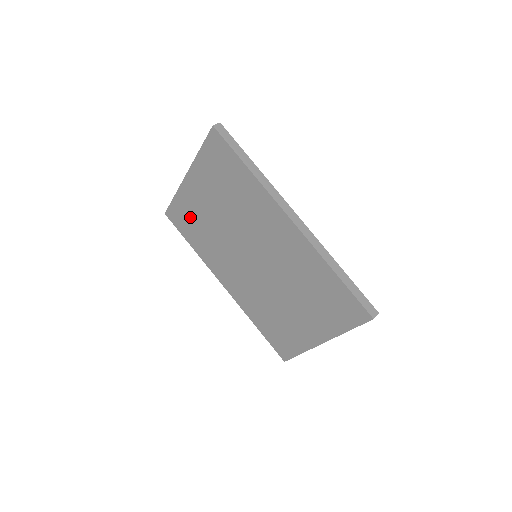
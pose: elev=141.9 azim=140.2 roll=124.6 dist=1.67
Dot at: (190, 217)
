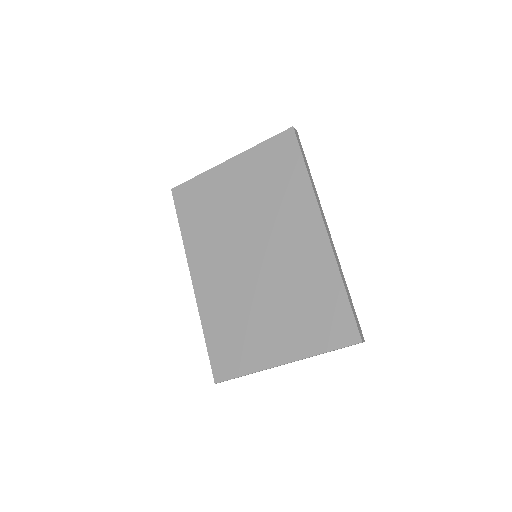
Dot at: (203, 199)
